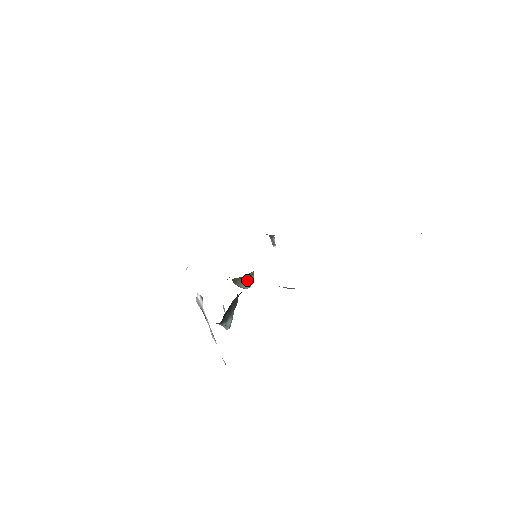
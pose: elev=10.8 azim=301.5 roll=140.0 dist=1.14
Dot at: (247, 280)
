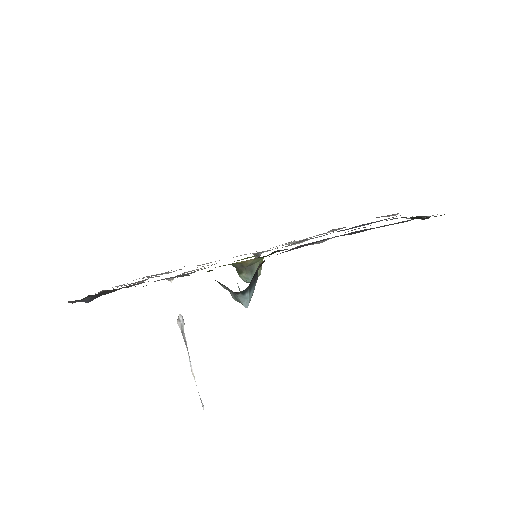
Dot at: (256, 268)
